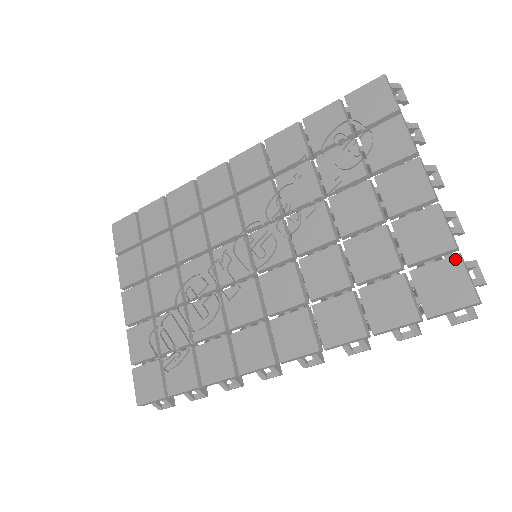
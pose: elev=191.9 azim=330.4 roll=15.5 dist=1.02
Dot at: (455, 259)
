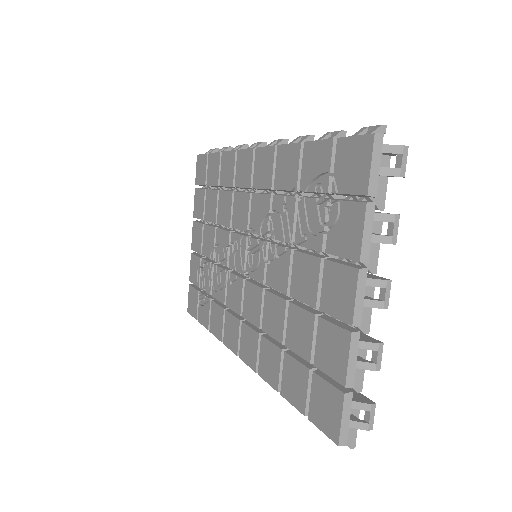
Dot at: (340, 395)
